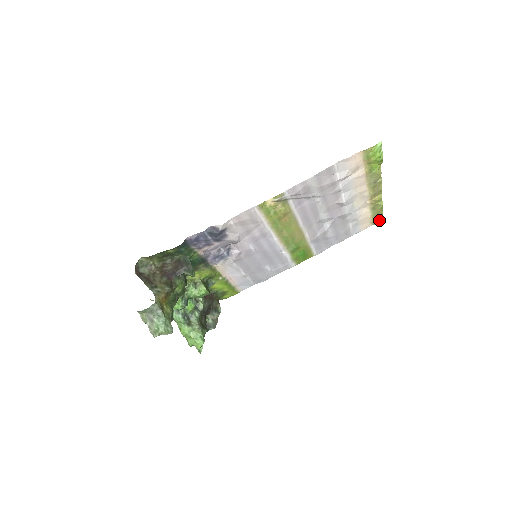
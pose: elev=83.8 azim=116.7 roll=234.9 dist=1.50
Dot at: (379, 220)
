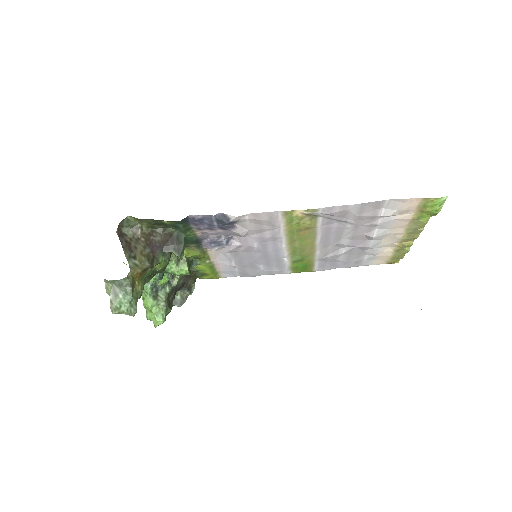
Dot at: (396, 261)
